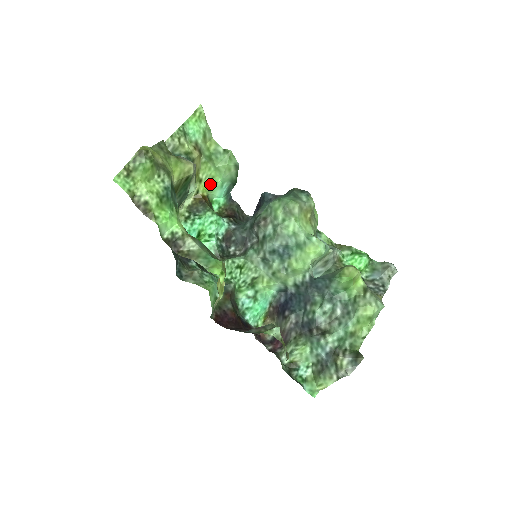
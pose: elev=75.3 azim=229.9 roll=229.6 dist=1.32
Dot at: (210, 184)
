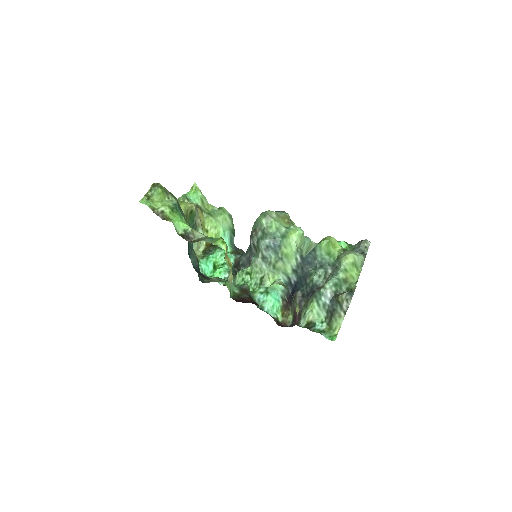
Dot at: (215, 233)
